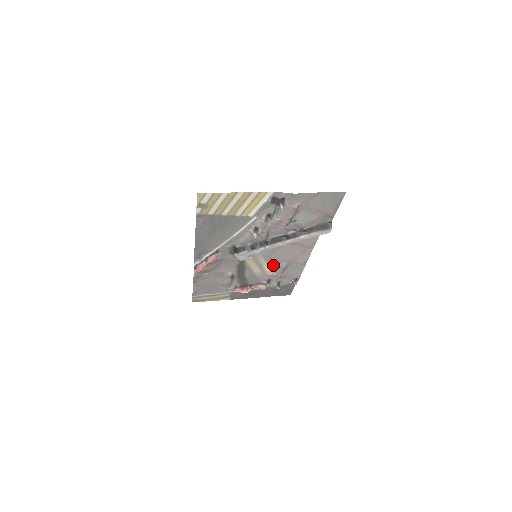
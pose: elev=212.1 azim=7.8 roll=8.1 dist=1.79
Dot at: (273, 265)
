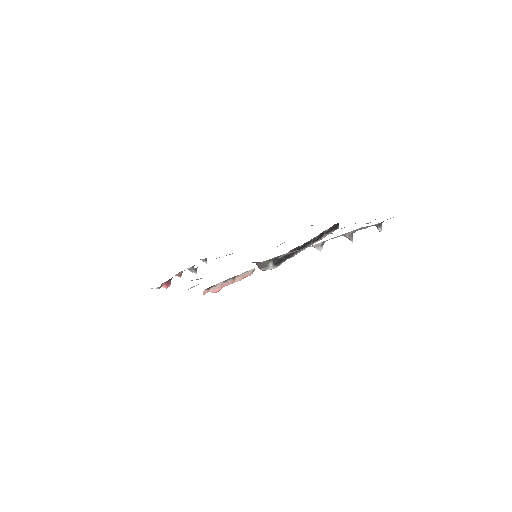
Dot at: occluded
